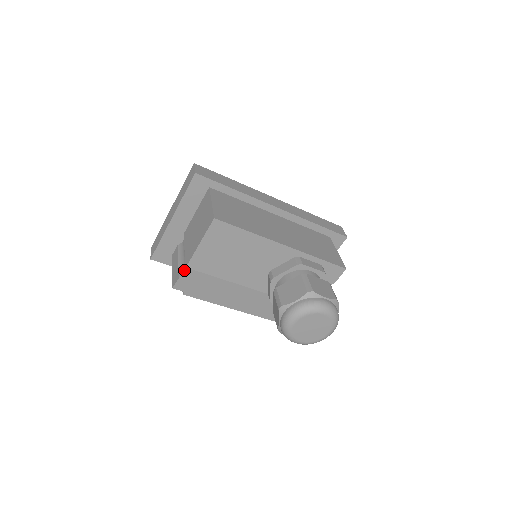
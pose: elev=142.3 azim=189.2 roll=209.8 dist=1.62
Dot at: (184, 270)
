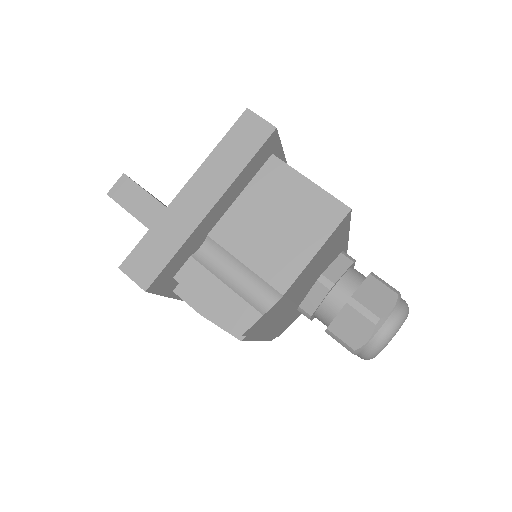
Dot at: (264, 300)
